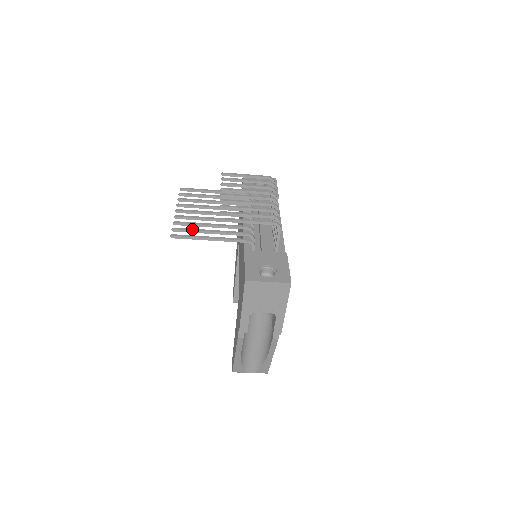
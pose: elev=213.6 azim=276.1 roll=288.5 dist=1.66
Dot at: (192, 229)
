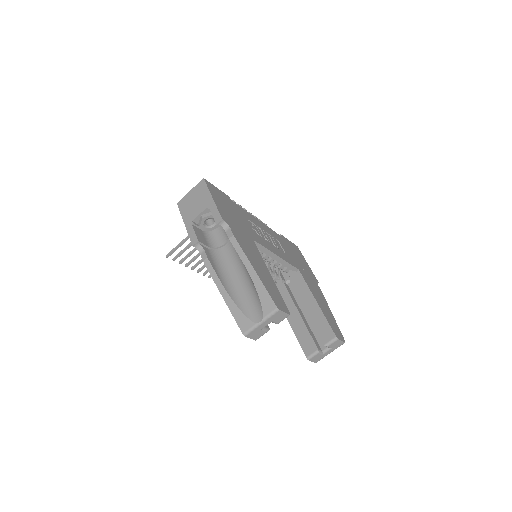
Dot at: (184, 250)
